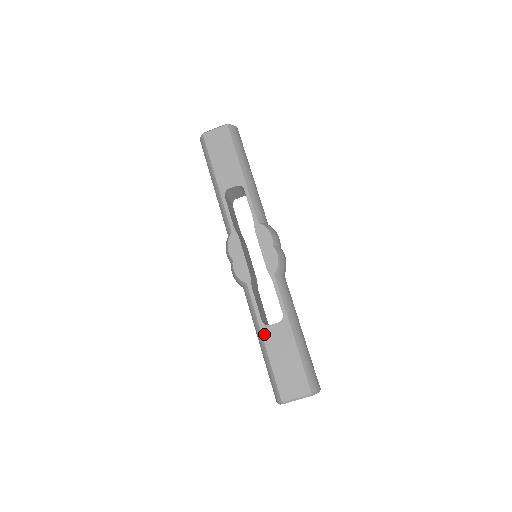
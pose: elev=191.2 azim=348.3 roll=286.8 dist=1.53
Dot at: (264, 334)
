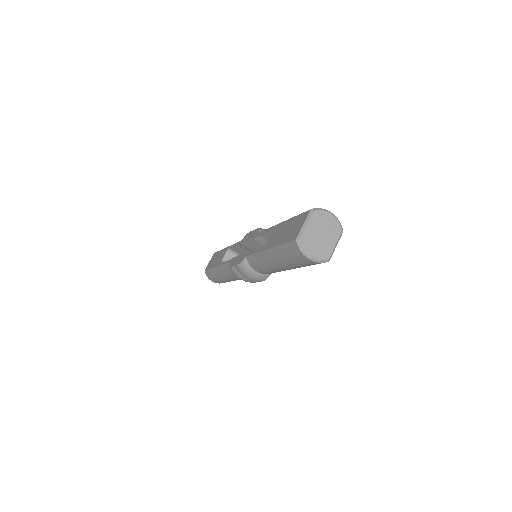
Dot at: (266, 248)
